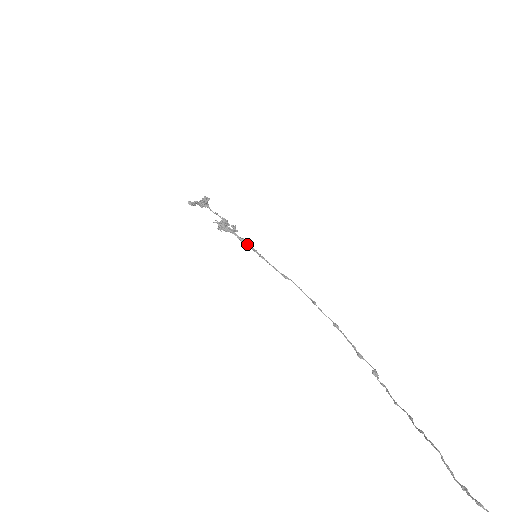
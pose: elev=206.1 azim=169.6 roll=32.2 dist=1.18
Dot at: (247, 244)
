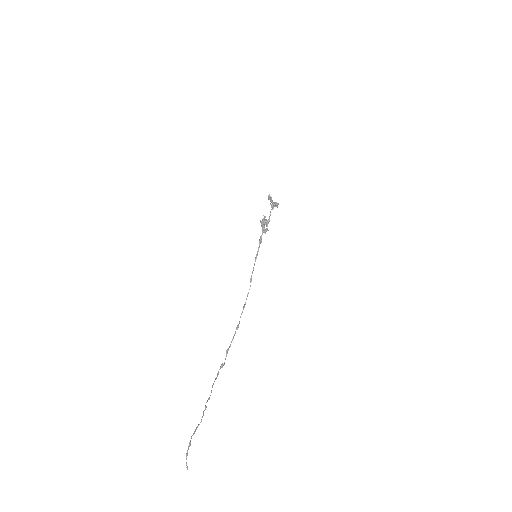
Dot at: occluded
